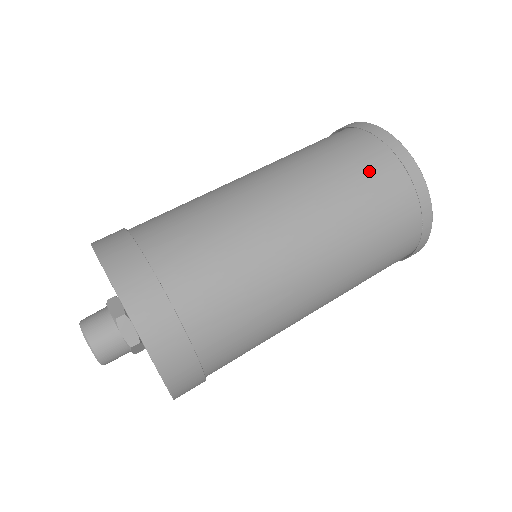
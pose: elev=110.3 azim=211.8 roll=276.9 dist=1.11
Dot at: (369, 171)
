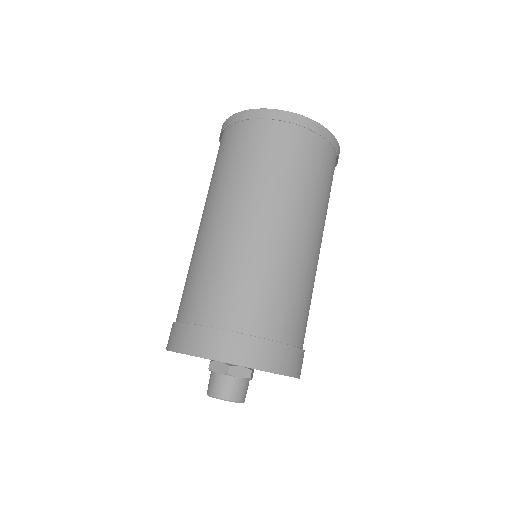
Dot at: (274, 147)
